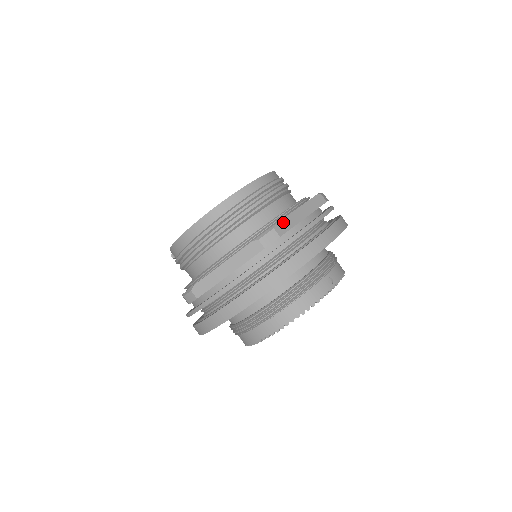
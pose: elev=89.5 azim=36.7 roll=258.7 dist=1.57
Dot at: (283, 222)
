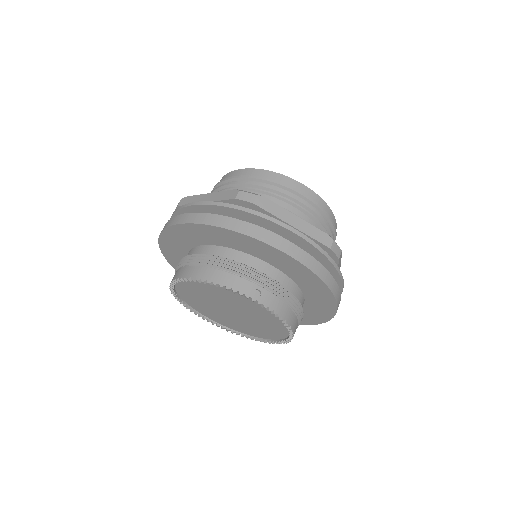
Dot at: (271, 203)
